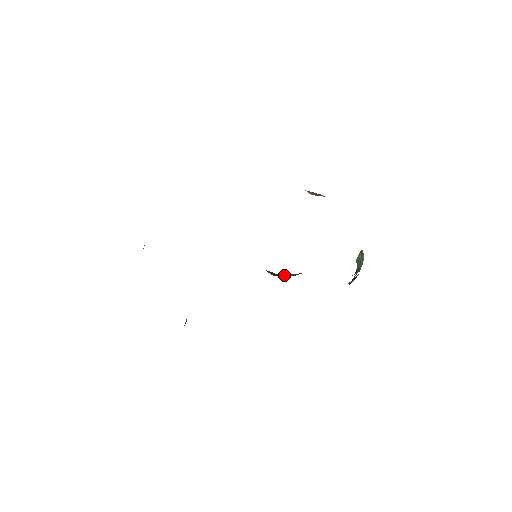
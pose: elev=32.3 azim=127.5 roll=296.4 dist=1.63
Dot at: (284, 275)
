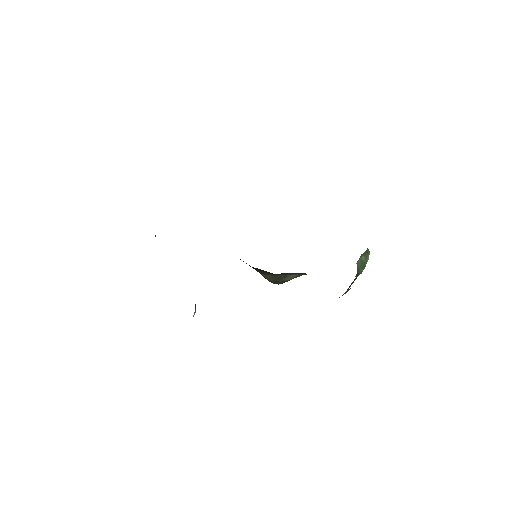
Dot at: (280, 280)
